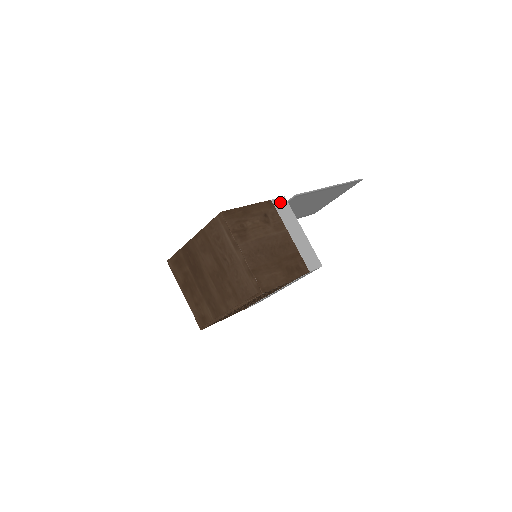
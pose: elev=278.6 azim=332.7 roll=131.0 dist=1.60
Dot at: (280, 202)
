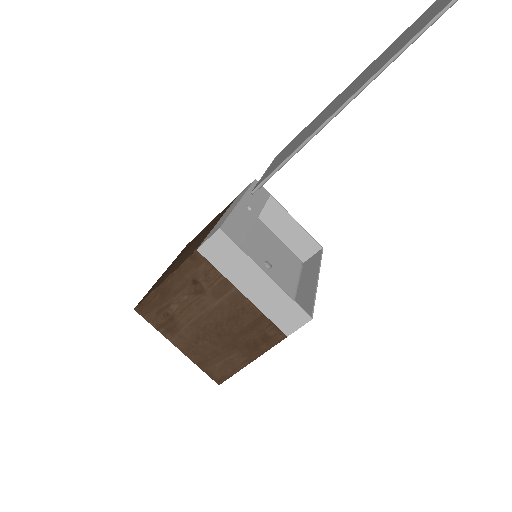
Dot at: (213, 245)
